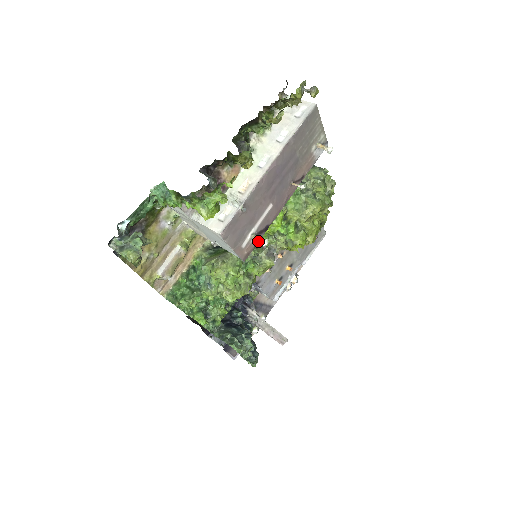
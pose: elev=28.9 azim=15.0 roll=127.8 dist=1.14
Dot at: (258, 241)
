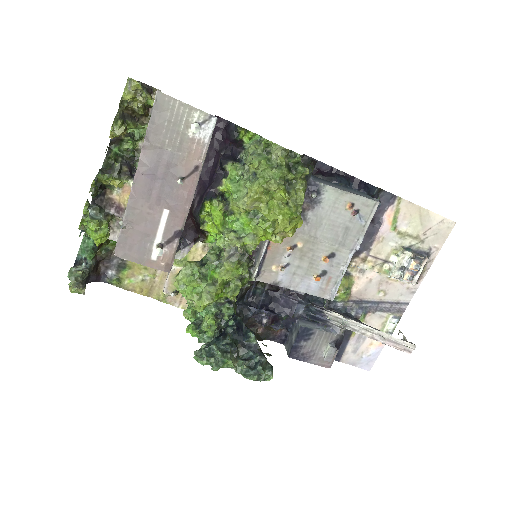
Dot at: occluded
